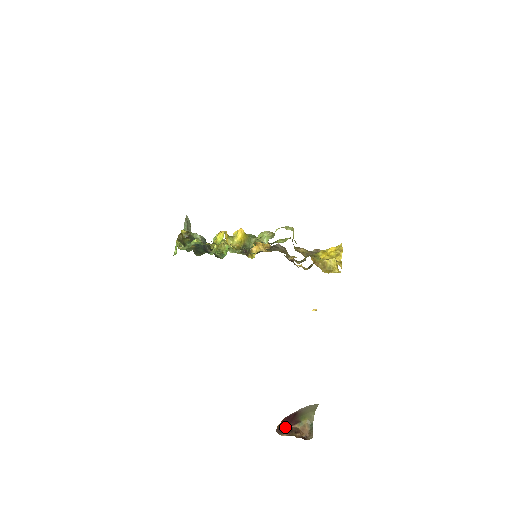
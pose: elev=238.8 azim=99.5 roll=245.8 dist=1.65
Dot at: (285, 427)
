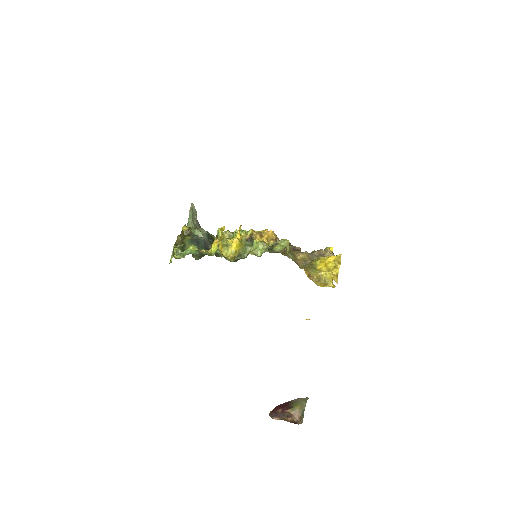
Dot at: (278, 411)
